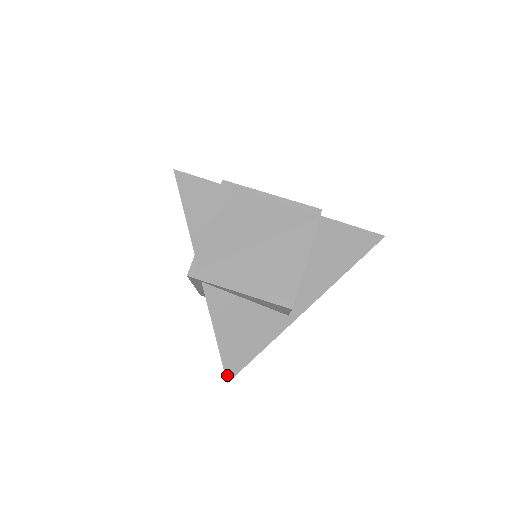
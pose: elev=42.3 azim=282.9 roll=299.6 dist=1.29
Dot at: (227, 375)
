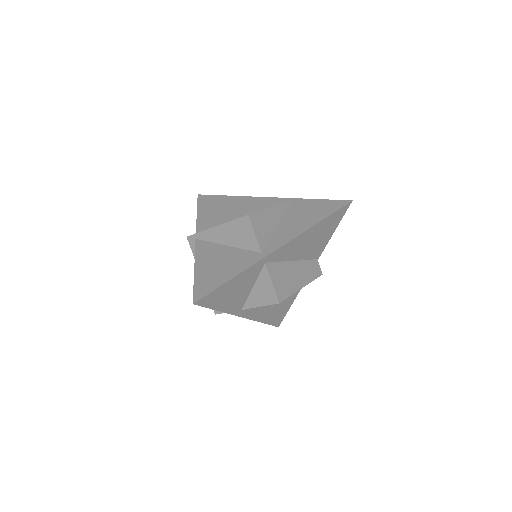
Dot at: (195, 297)
